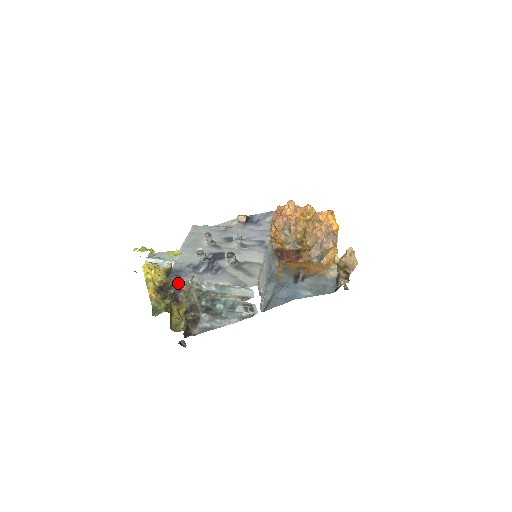
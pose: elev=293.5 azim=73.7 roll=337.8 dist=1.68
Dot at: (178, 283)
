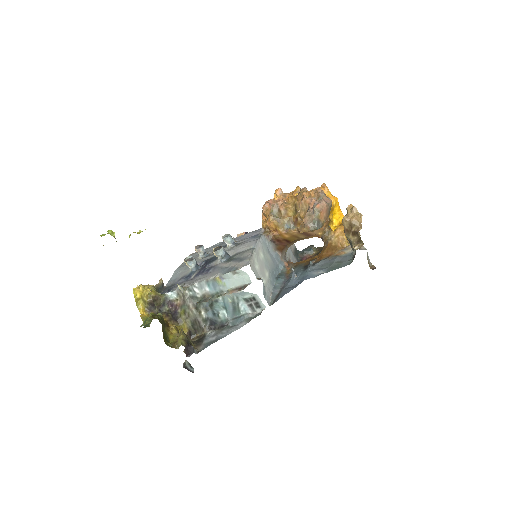
Dot at: (171, 296)
